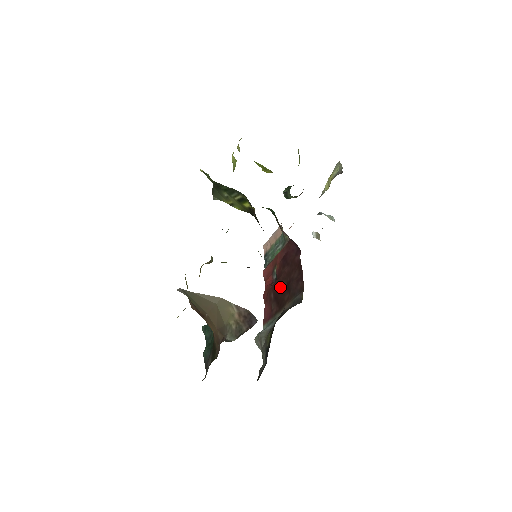
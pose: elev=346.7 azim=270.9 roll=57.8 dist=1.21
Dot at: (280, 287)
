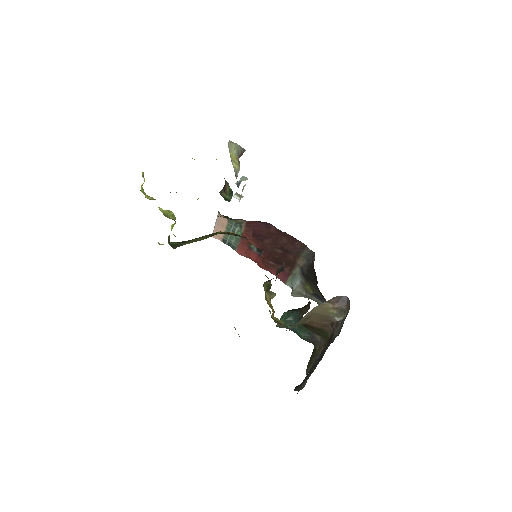
Dot at: (275, 255)
